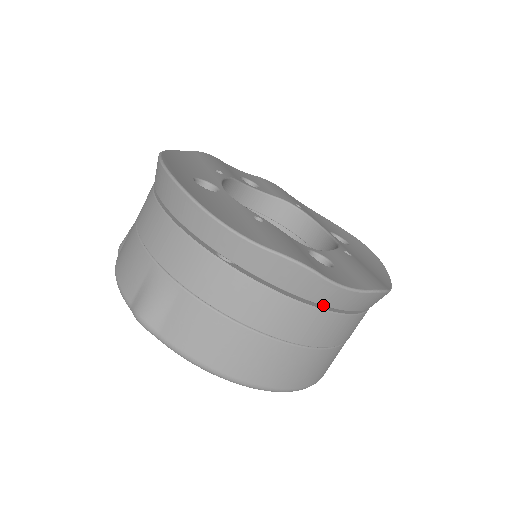
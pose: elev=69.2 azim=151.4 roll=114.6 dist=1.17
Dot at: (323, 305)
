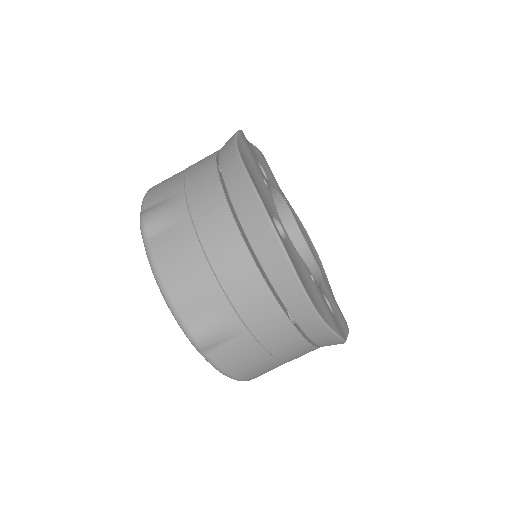
Dot at: occluded
